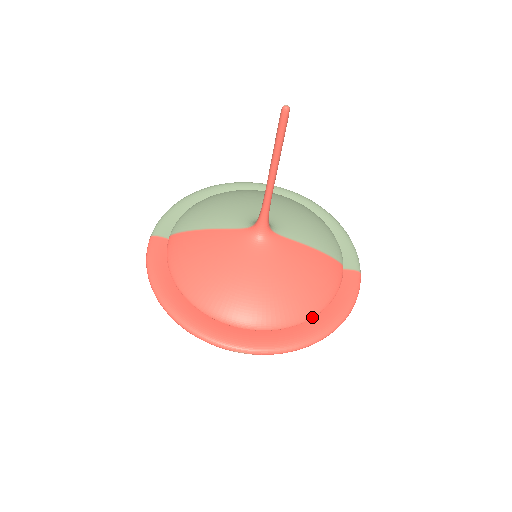
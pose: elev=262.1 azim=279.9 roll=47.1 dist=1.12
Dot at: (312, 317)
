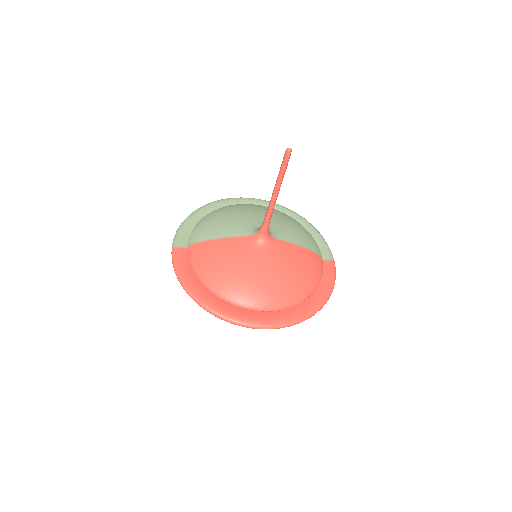
Dot at: (307, 298)
